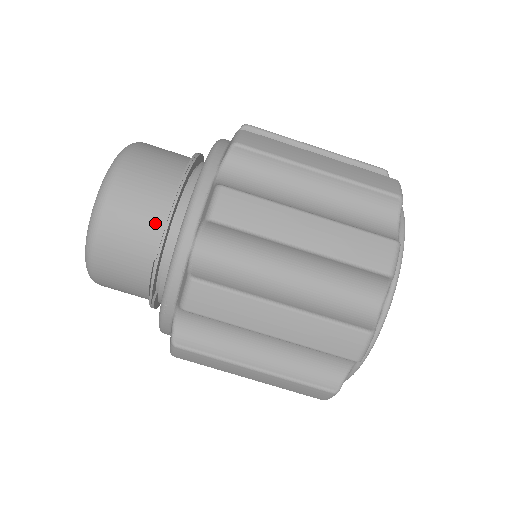
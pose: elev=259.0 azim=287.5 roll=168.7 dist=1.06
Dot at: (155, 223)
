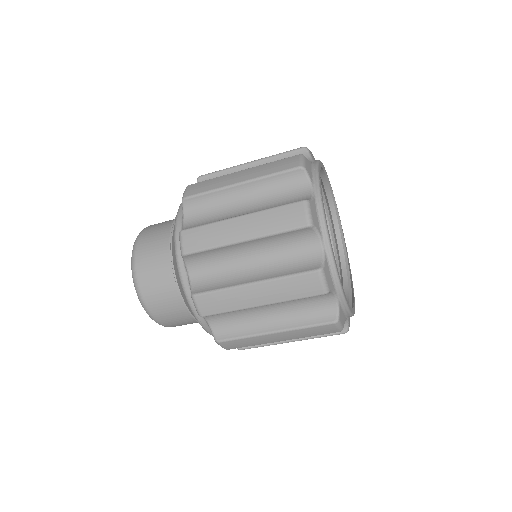
Dot at: (168, 273)
